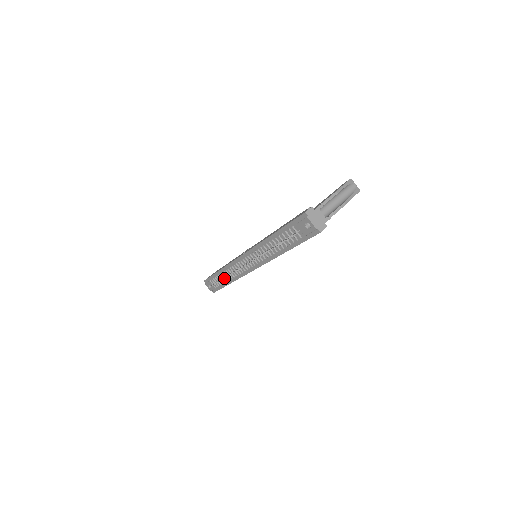
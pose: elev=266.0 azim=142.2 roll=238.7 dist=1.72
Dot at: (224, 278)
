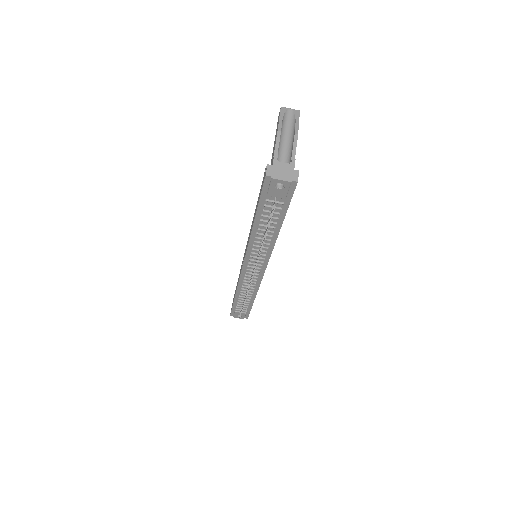
Dot at: occluded
